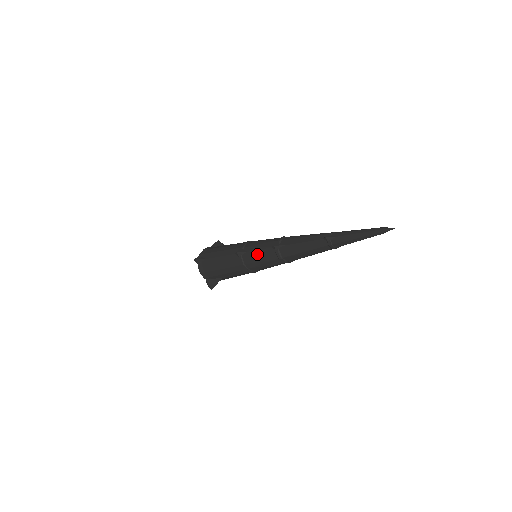
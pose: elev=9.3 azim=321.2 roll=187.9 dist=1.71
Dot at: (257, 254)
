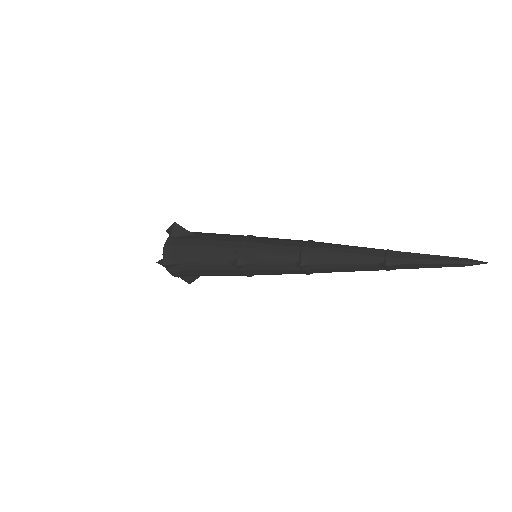
Dot at: (270, 269)
